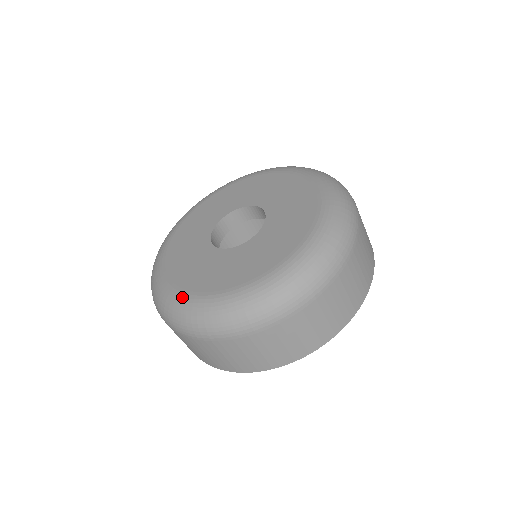
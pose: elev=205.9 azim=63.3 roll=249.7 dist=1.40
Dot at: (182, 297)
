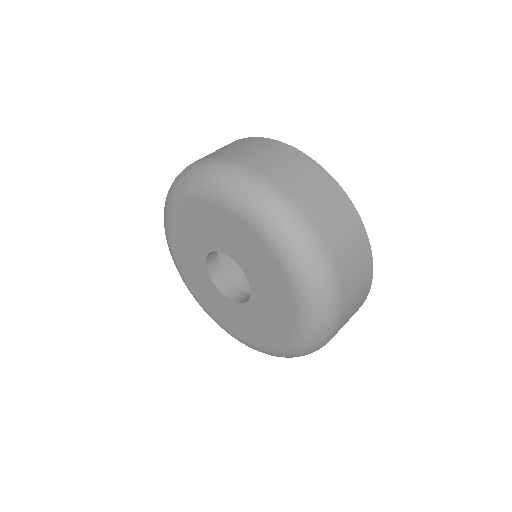
Dot at: (211, 317)
